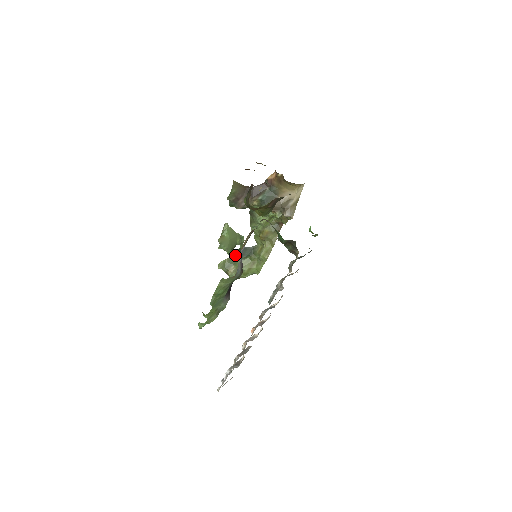
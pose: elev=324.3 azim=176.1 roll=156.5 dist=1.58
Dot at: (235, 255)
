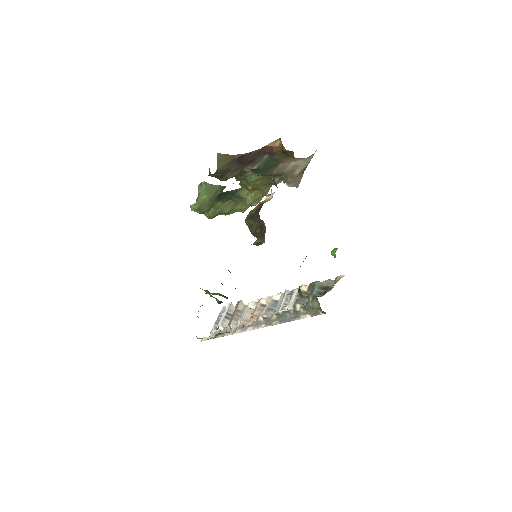
Dot at: occluded
